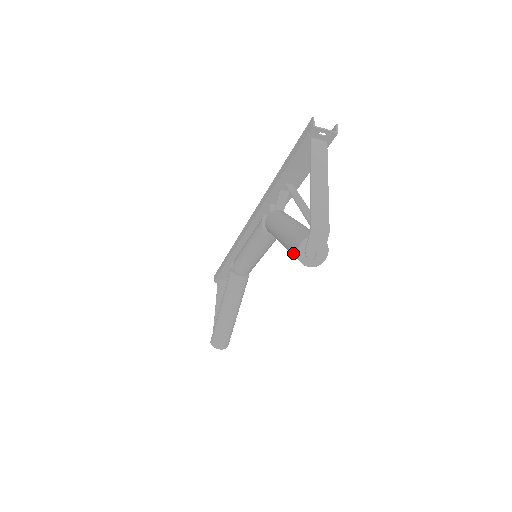
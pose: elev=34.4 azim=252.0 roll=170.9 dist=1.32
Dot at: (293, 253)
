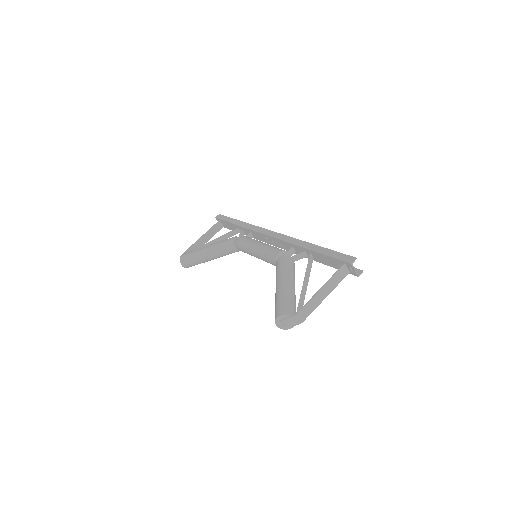
Dot at: (276, 310)
